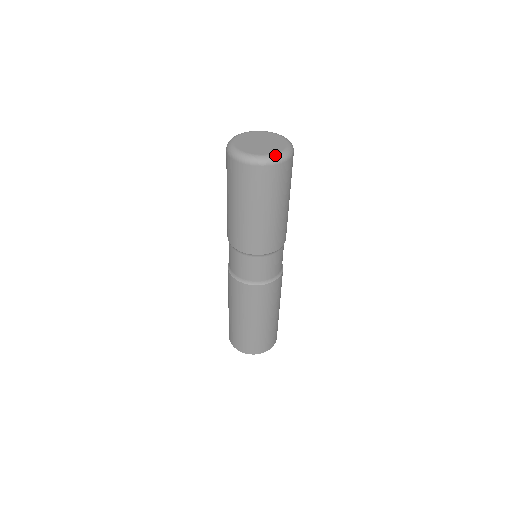
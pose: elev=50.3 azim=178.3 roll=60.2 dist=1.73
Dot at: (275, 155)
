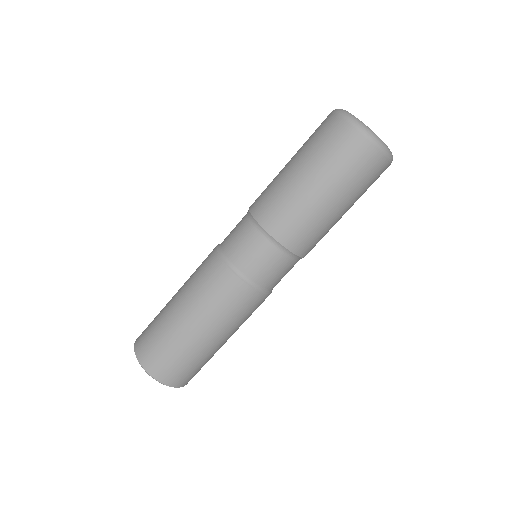
Dot at: occluded
